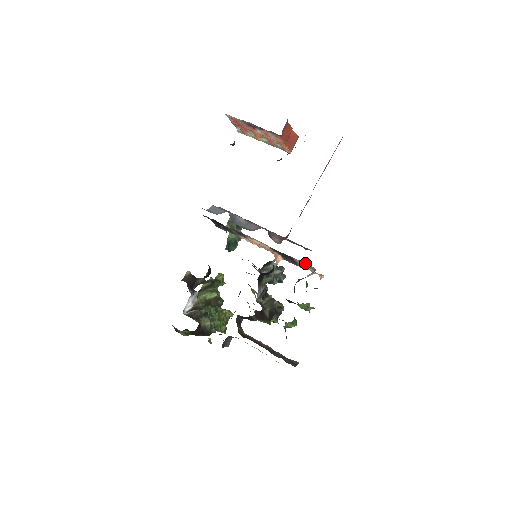
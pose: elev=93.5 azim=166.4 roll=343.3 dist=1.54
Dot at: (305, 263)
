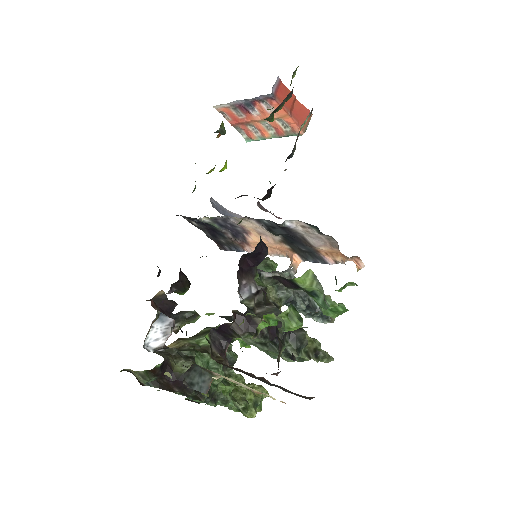
Dot at: (313, 229)
